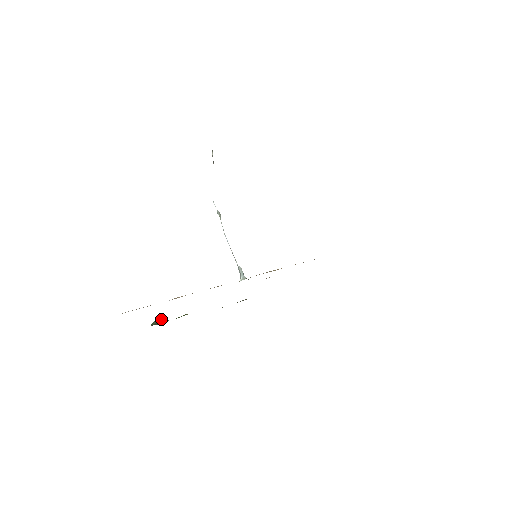
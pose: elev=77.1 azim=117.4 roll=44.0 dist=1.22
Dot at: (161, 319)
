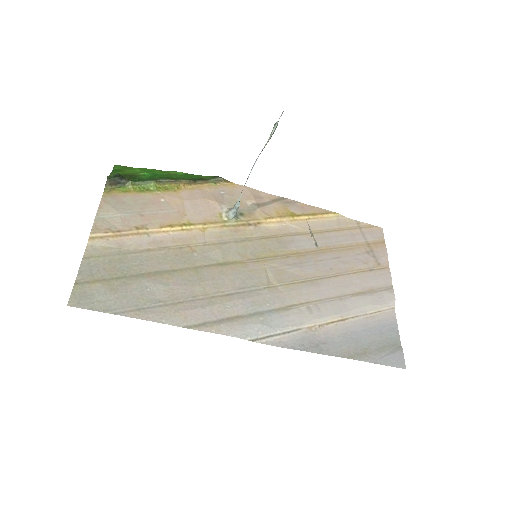
Dot at: (121, 176)
